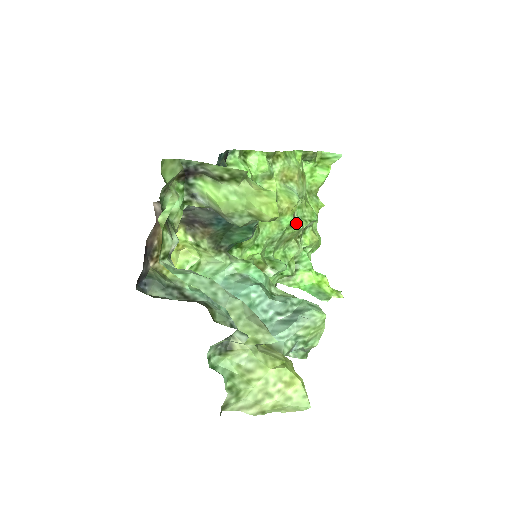
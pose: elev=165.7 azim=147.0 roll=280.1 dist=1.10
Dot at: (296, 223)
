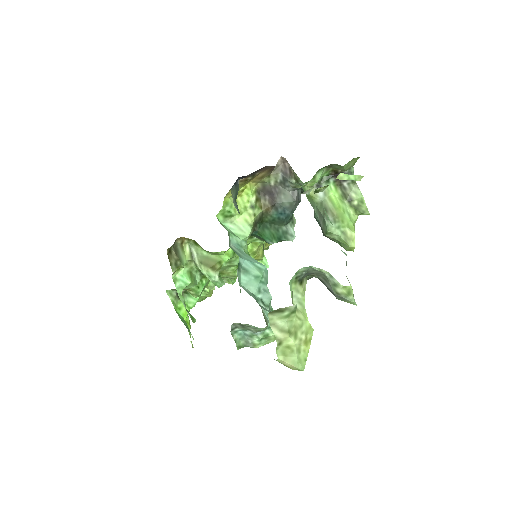
Dot at: occluded
